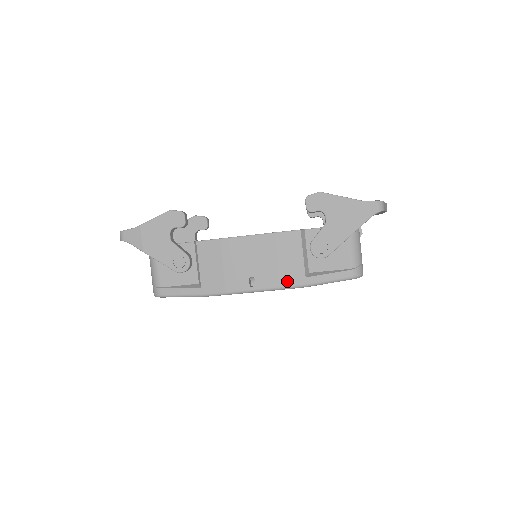
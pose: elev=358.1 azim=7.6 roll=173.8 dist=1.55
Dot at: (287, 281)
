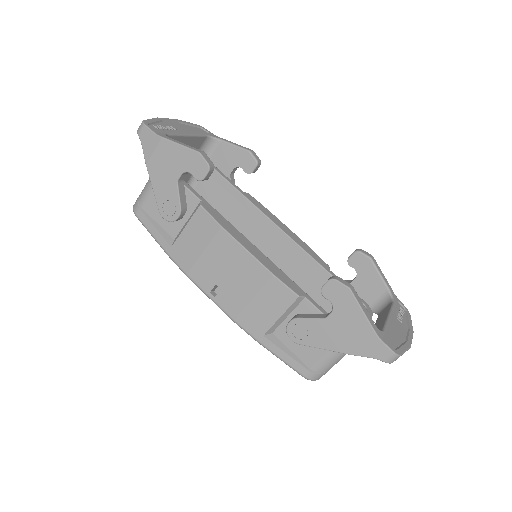
Dot at: (245, 322)
